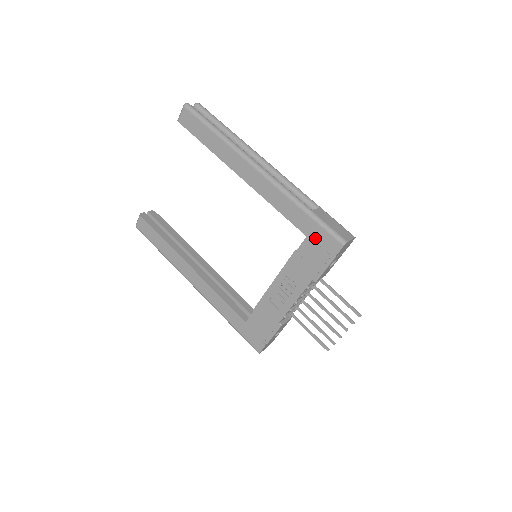
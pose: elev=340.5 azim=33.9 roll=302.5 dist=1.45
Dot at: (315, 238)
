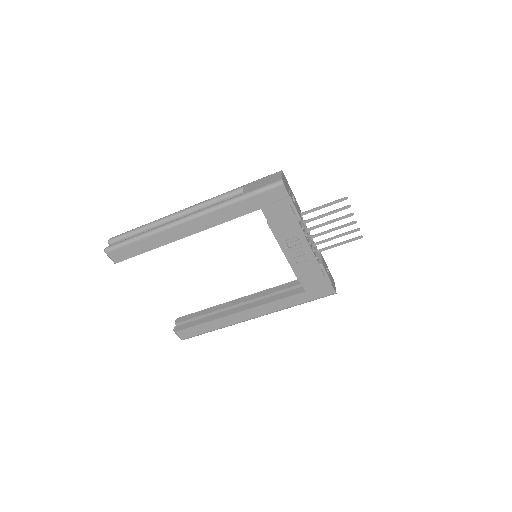
Dot at: (266, 203)
